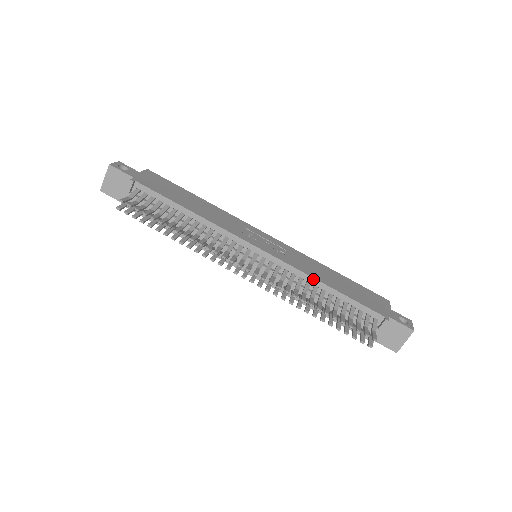
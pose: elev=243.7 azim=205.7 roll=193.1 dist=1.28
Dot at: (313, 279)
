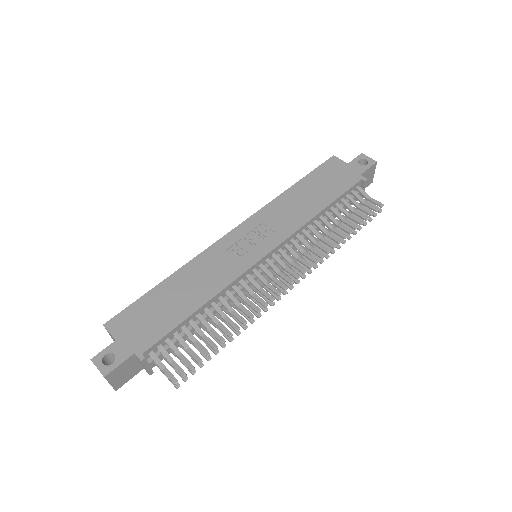
Dot at: (310, 221)
